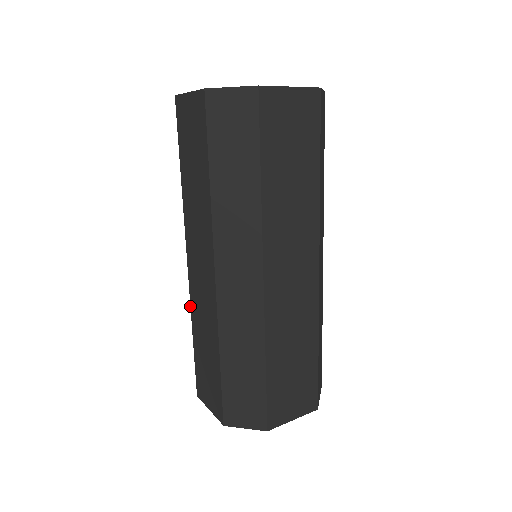
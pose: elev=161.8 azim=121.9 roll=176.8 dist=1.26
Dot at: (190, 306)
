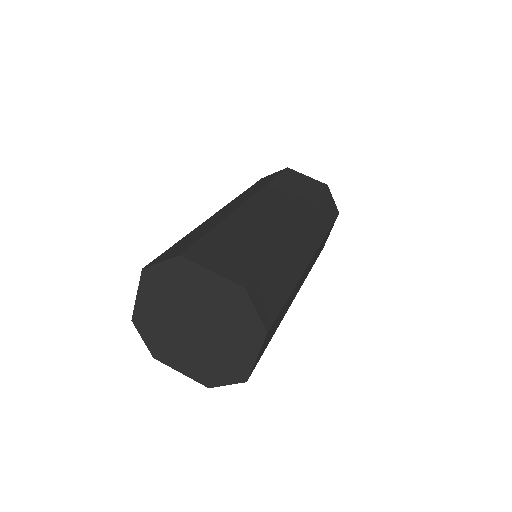
Dot at: occluded
